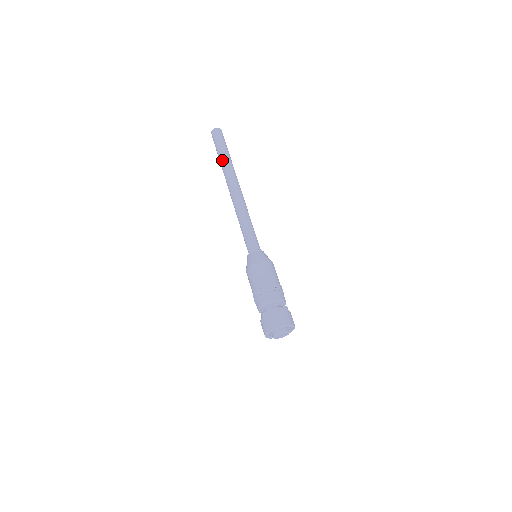
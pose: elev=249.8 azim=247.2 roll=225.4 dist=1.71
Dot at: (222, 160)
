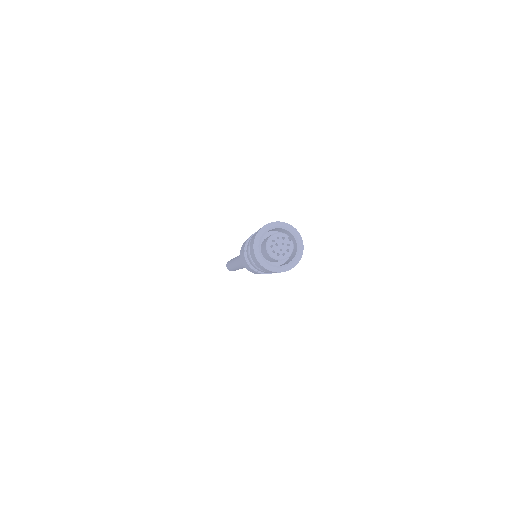
Dot at: occluded
